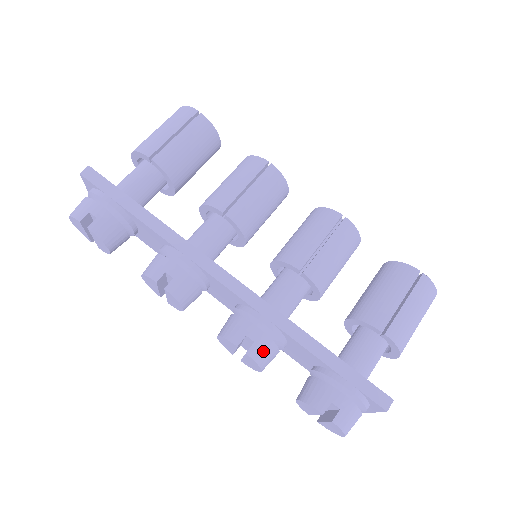
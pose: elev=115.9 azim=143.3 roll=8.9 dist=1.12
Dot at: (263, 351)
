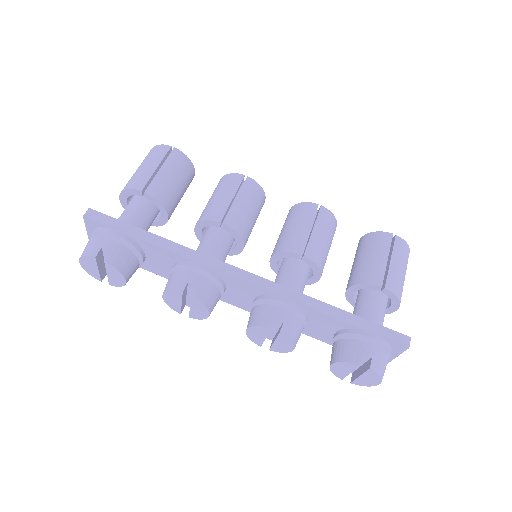
Dot at: (293, 327)
